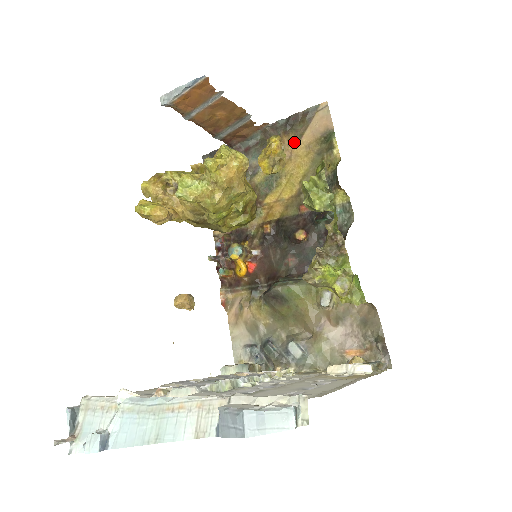
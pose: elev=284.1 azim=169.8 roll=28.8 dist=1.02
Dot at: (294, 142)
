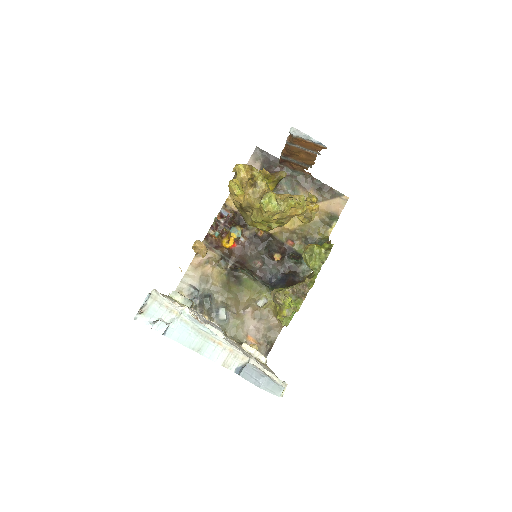
Dot at: occluded
